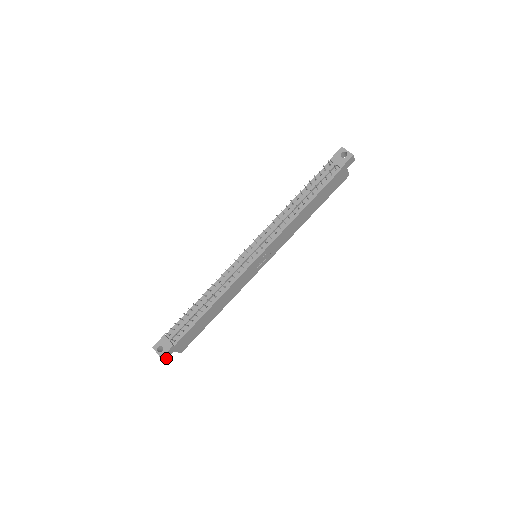
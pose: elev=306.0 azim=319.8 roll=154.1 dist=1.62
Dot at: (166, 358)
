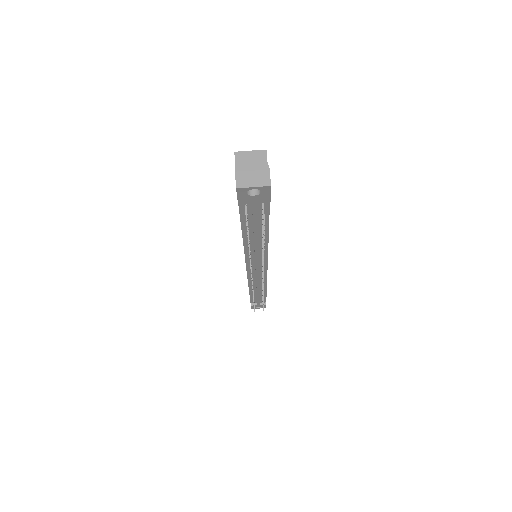
Dot at: occluded
